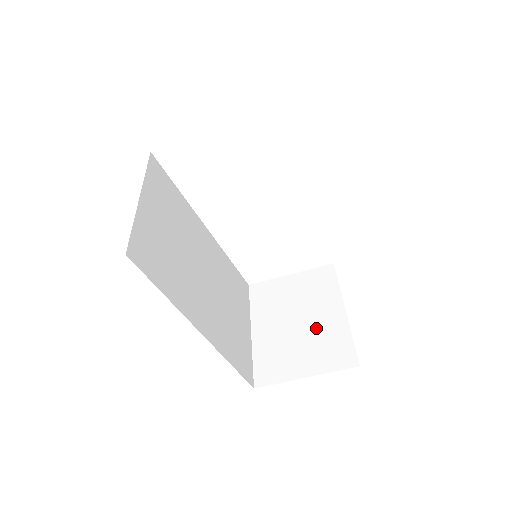
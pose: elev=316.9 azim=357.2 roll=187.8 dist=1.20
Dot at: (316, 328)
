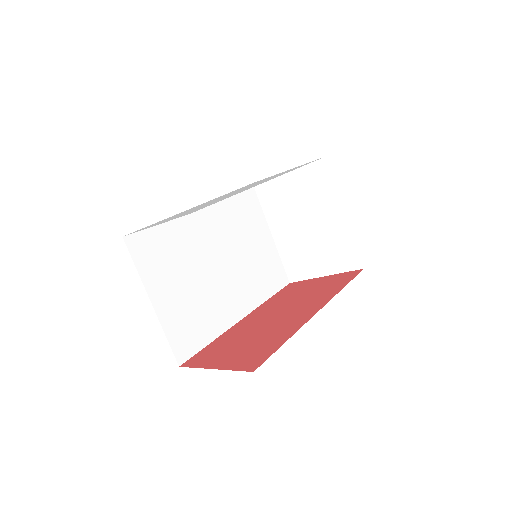
Dot at: (324, 233)
